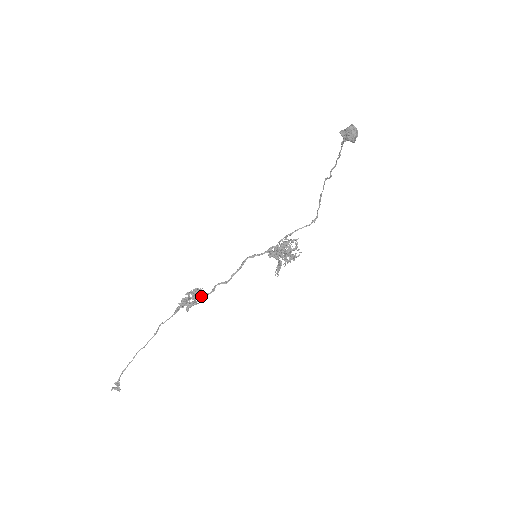
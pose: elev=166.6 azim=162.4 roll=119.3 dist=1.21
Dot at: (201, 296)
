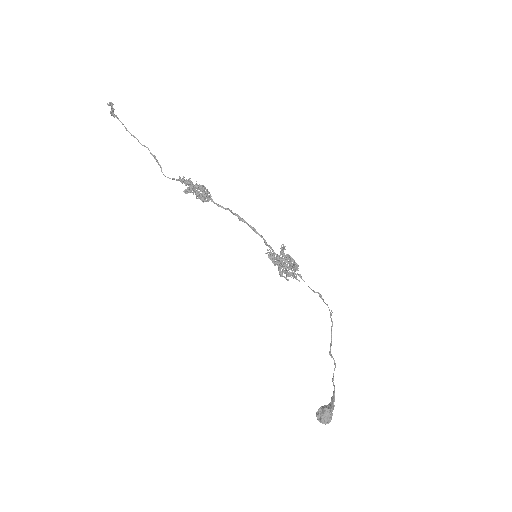
Dot at: (206, 198)
